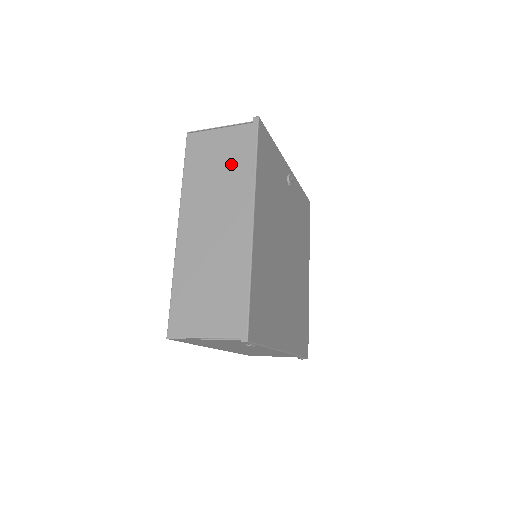
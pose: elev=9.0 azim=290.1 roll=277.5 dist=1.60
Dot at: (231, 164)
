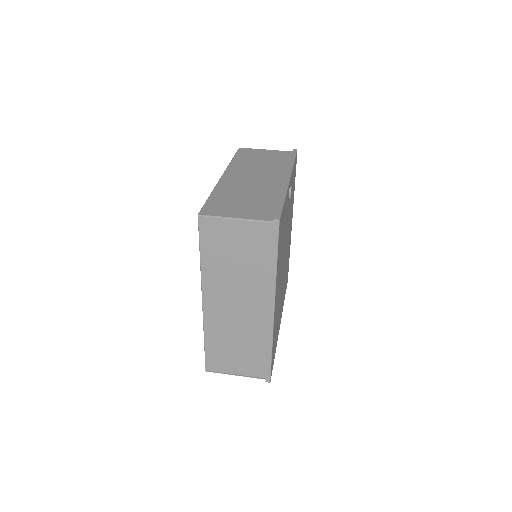
Dot at: (251, 259)
